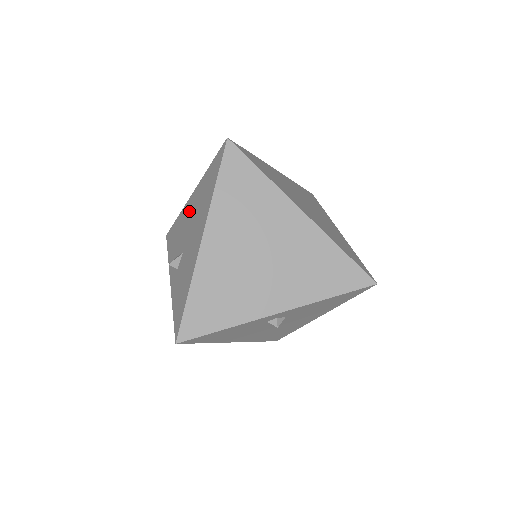
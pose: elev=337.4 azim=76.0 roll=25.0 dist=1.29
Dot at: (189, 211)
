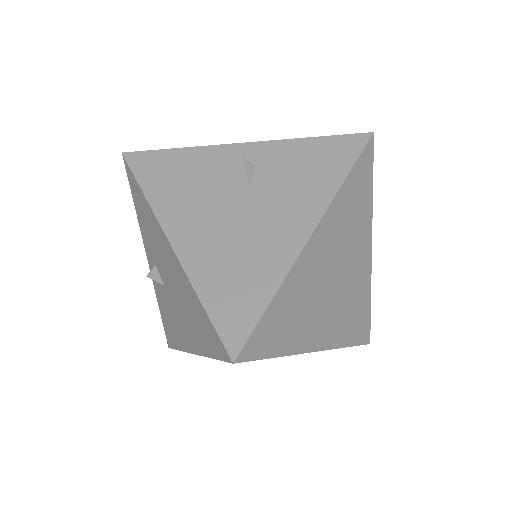
Dot at: (167, 259)
